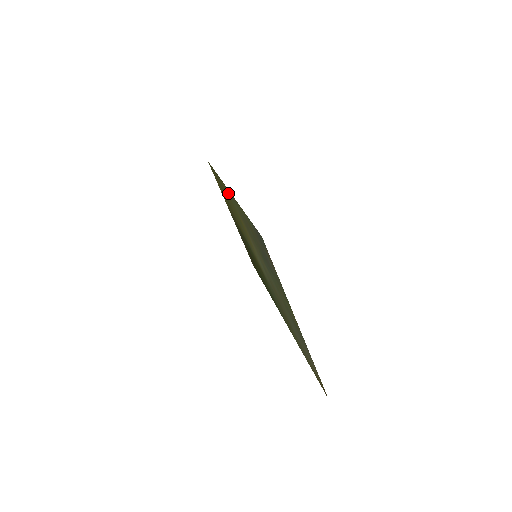
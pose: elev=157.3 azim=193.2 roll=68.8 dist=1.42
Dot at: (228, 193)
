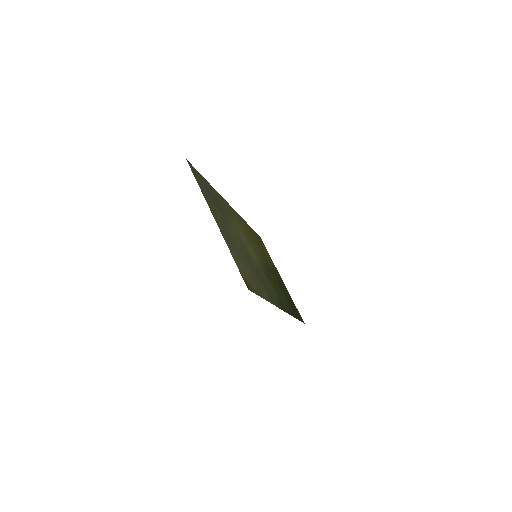
Dot at: (237, 215)
